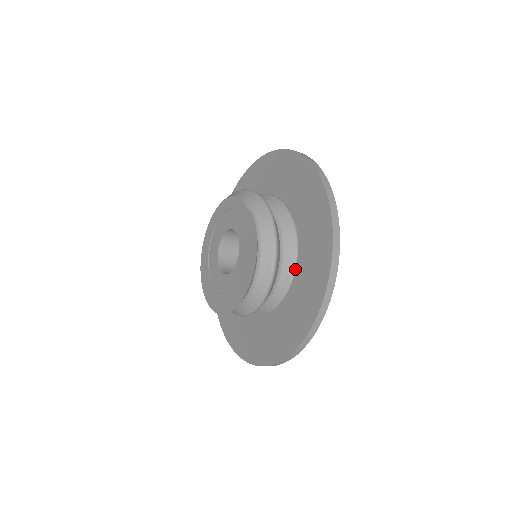
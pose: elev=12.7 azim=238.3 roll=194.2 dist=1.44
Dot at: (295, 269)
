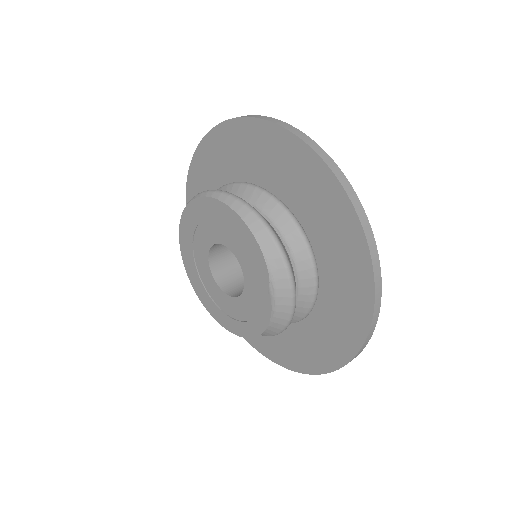
Dot at: occluded
